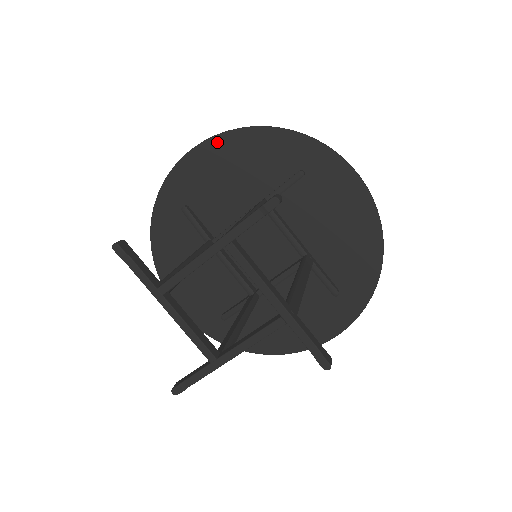
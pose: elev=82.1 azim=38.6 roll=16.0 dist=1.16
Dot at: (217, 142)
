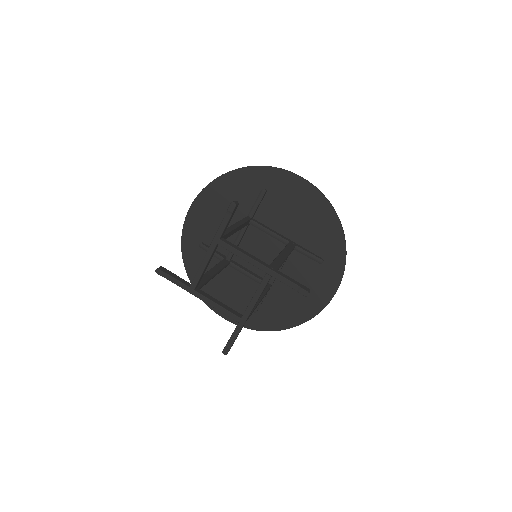
Dot at: (205, 194)
